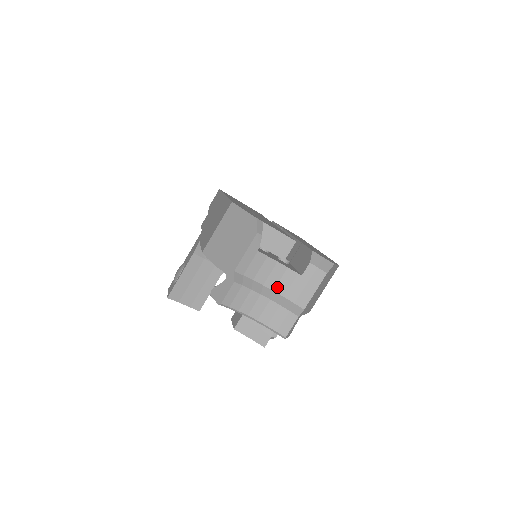
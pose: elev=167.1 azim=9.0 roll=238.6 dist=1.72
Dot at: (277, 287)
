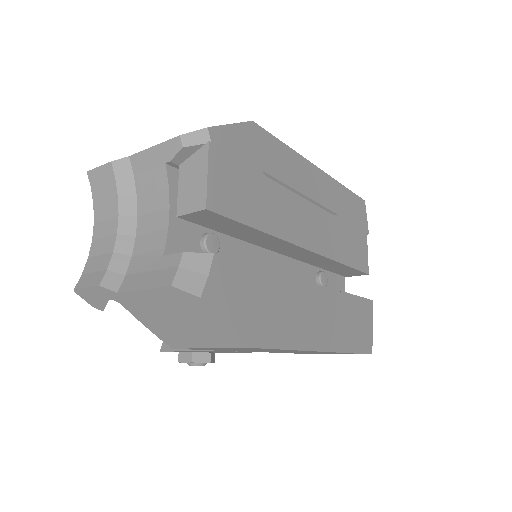
Dot at: (142, 236)
